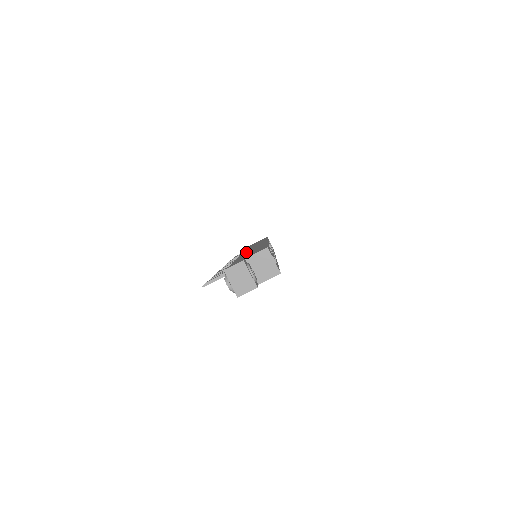
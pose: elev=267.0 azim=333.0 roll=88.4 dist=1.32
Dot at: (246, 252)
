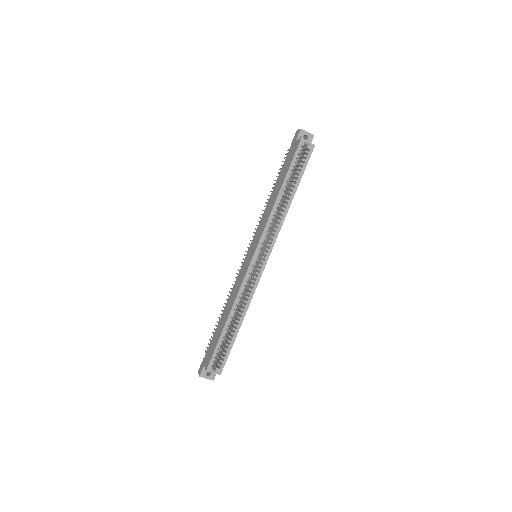
Dot at: (234, 288)
